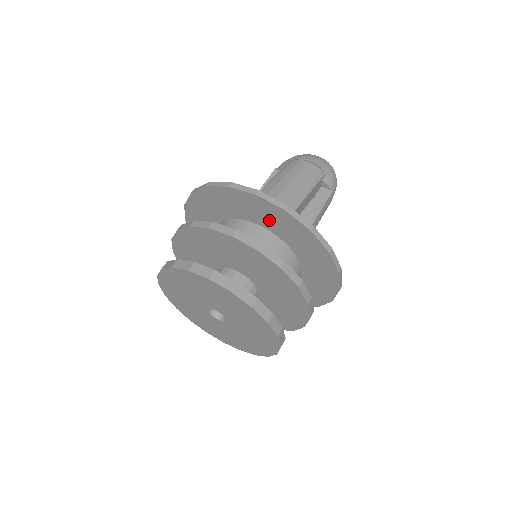
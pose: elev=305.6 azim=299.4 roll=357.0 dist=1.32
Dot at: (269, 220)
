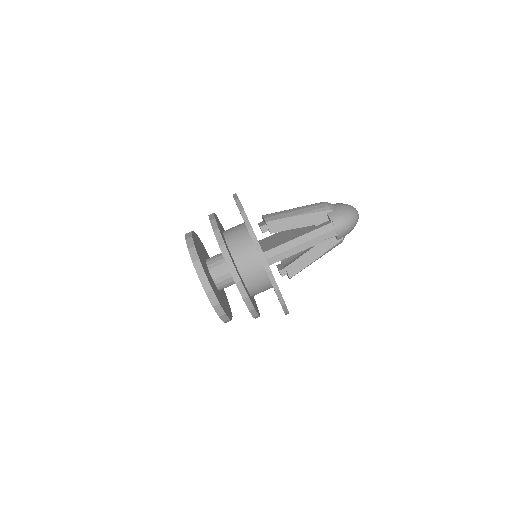
Dot at: occluded
